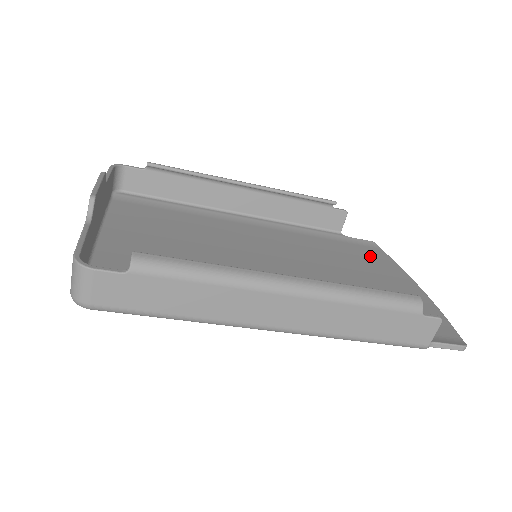
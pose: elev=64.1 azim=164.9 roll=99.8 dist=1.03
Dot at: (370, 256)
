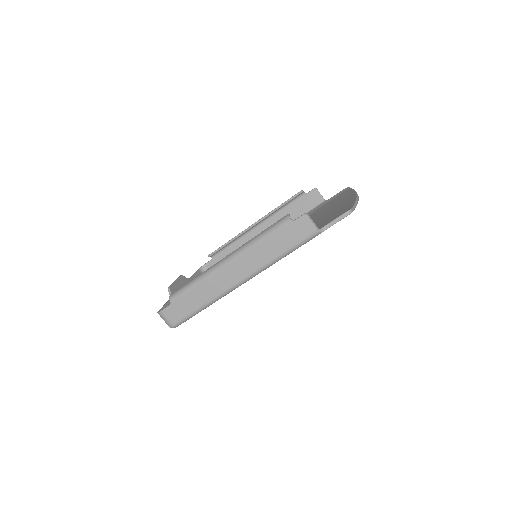
Dot at: (336, 200)
